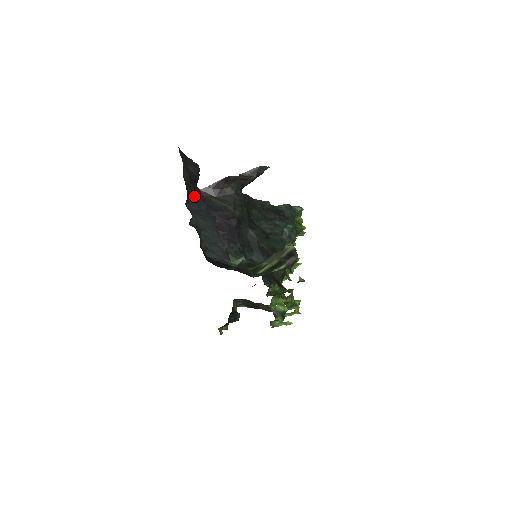
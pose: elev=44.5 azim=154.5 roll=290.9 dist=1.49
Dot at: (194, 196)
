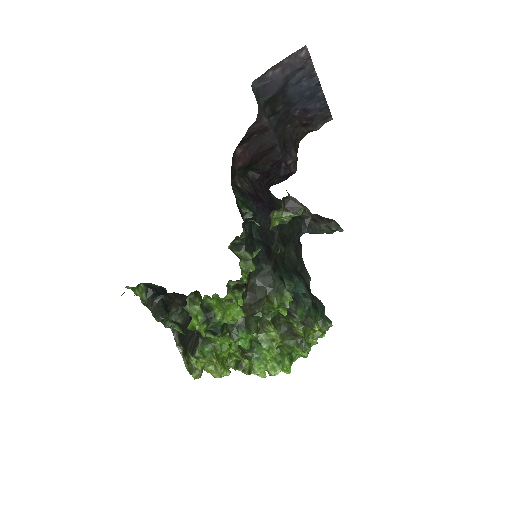
Dot at: (279, 135)
